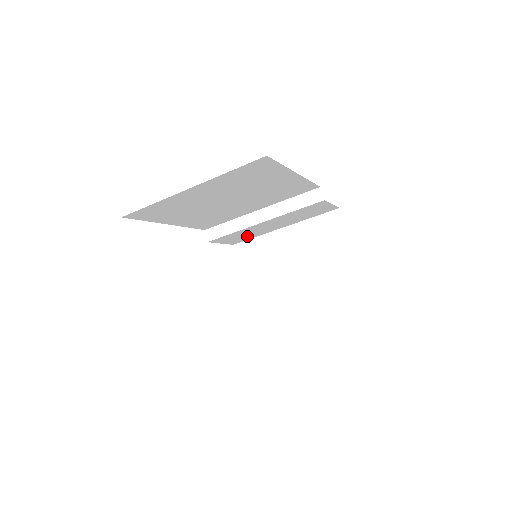
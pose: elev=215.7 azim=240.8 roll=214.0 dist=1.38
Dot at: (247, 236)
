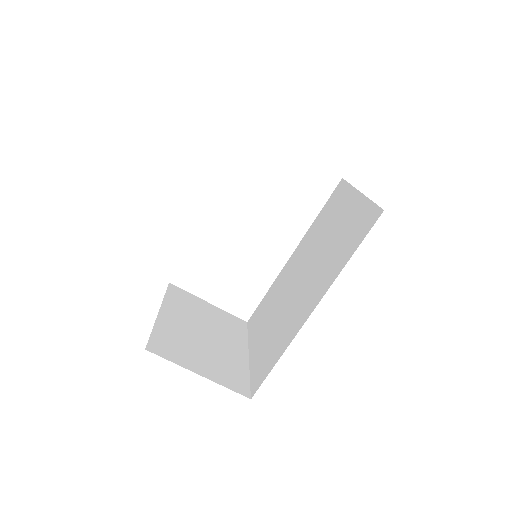
Dot at: occluded
